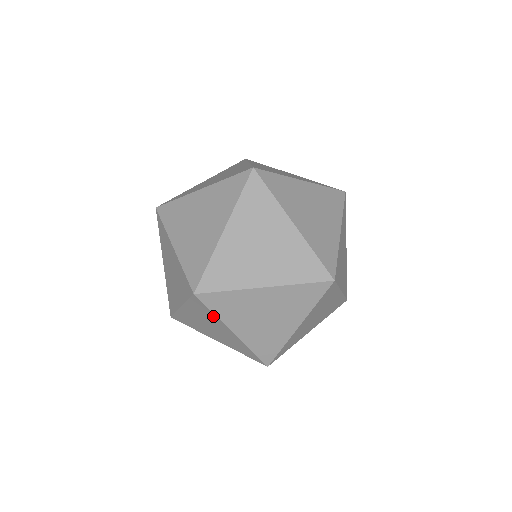
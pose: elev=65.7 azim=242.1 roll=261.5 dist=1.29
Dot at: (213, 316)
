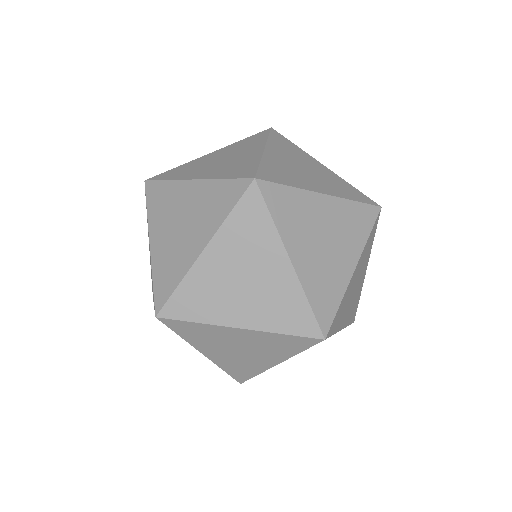
Dot at: (203, 327)
